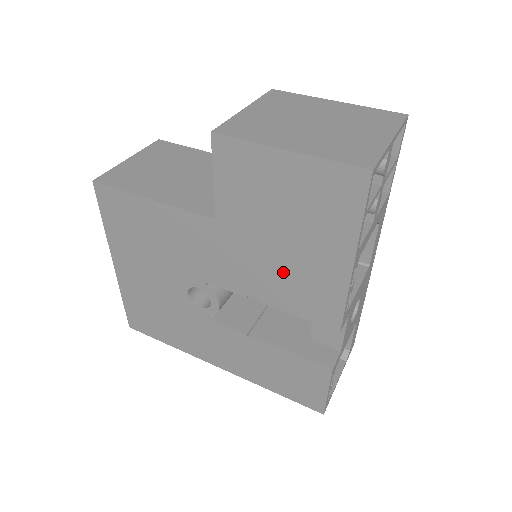
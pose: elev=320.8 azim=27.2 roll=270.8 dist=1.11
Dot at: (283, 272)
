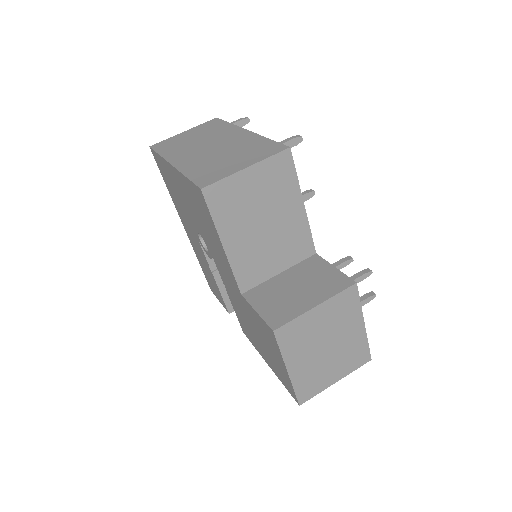
Dot at: (245, 321)
